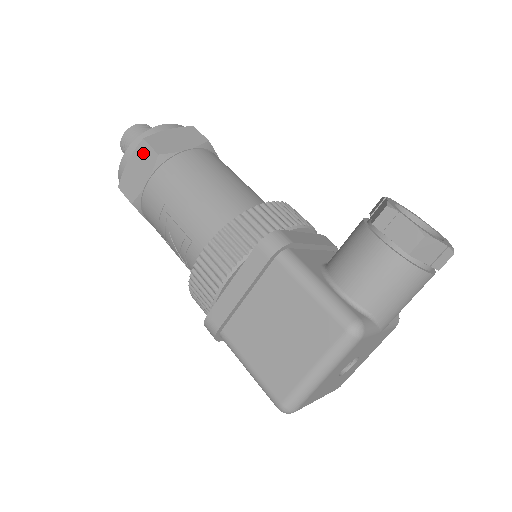
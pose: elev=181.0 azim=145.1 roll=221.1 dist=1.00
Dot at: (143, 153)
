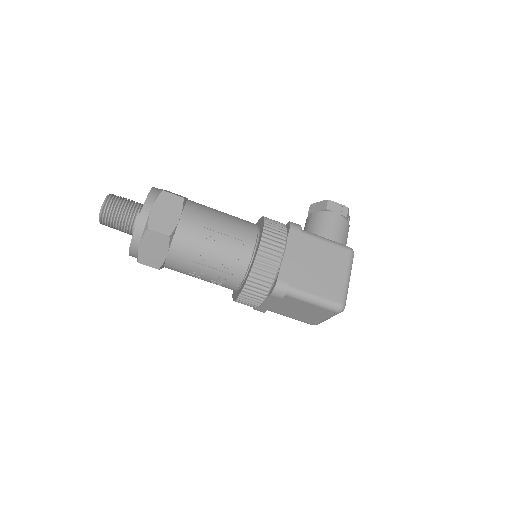
Dot at: (167, 199)
